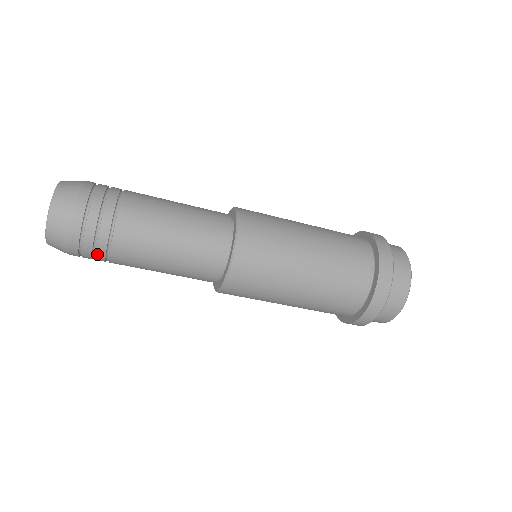
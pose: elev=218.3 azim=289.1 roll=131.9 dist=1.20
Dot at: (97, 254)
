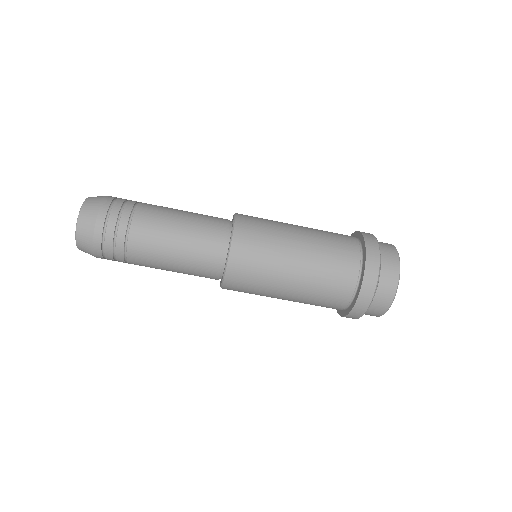
Dot at: (118, 238)
